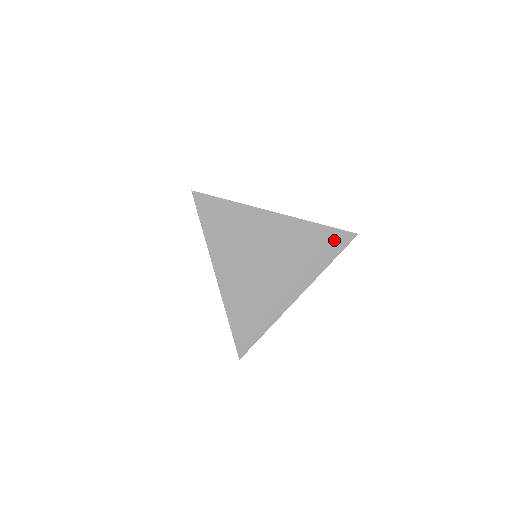
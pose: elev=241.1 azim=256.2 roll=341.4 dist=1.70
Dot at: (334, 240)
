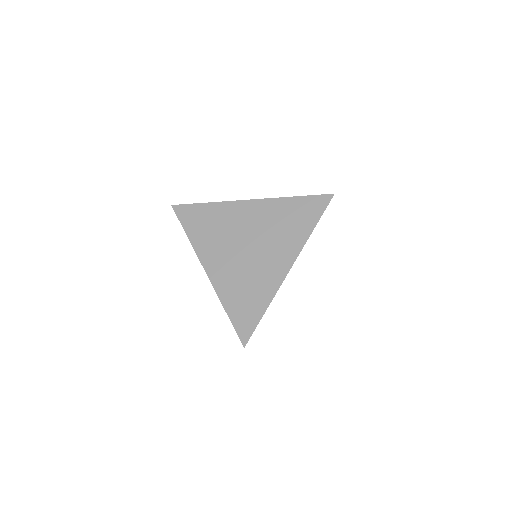
Dot at: (310, 206)
